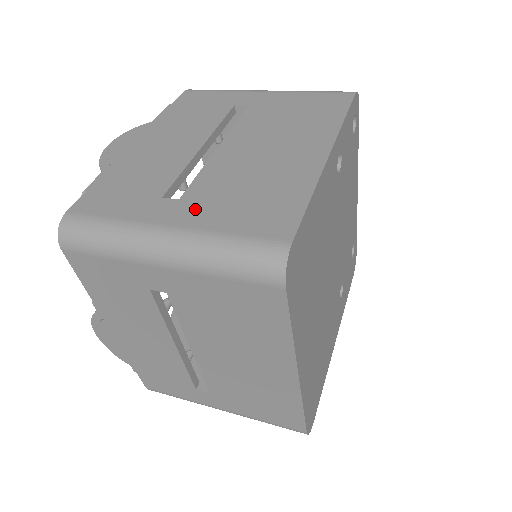
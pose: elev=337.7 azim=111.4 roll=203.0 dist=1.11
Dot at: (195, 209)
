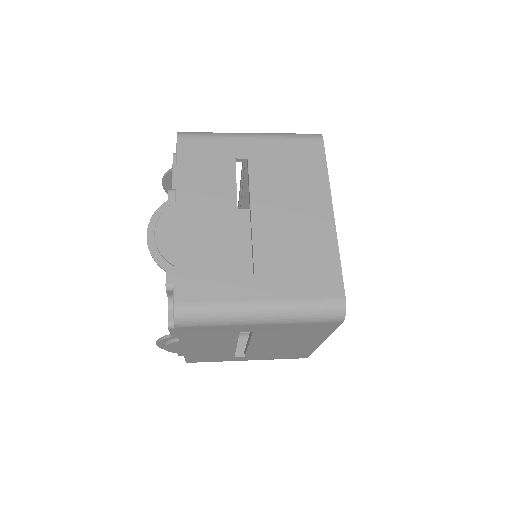
Dot at: occluded
